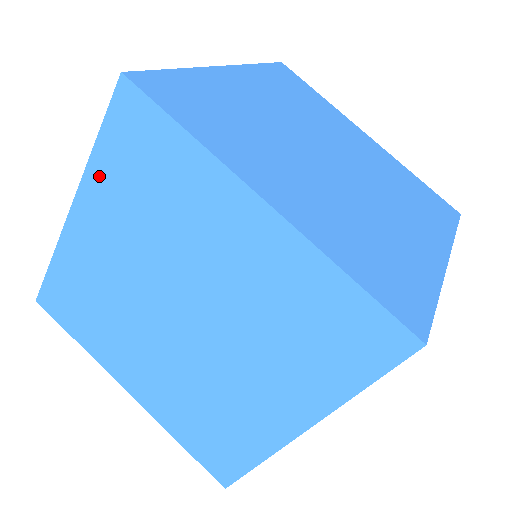
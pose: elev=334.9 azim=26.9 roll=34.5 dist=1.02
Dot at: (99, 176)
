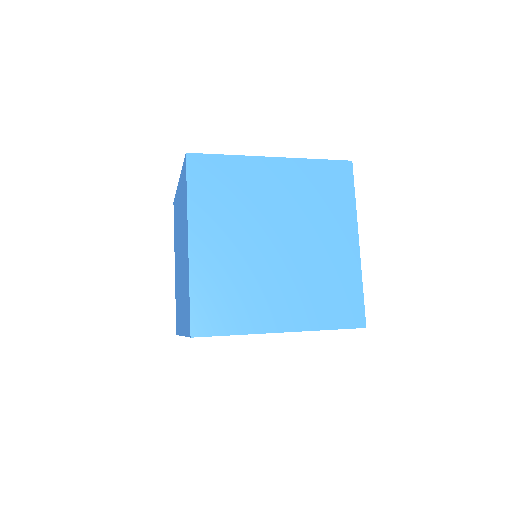
Dot at: (181, 180)
